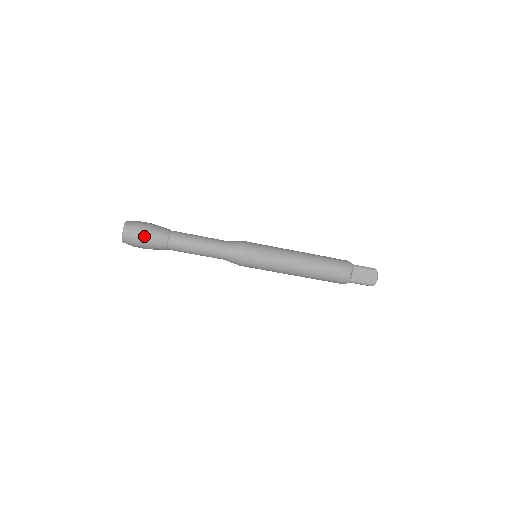
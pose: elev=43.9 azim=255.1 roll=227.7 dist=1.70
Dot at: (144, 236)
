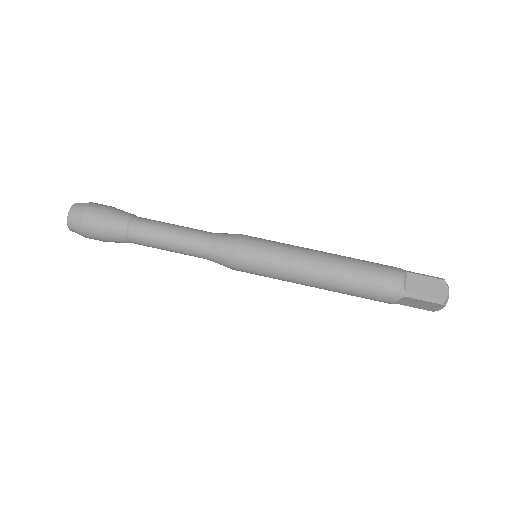
Dot at: (96, 215)
